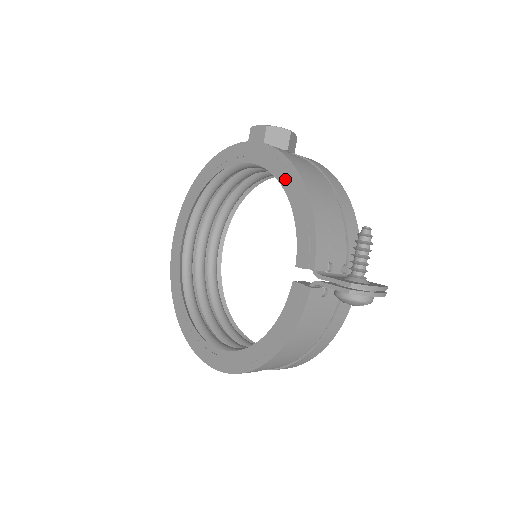
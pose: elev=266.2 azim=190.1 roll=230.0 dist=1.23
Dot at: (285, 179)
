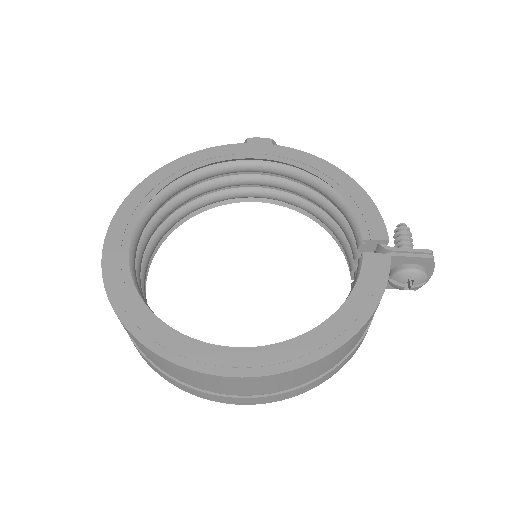
Dot at: (324, 172)
